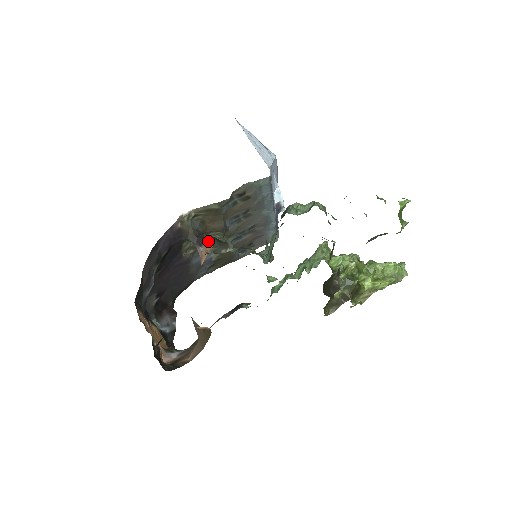
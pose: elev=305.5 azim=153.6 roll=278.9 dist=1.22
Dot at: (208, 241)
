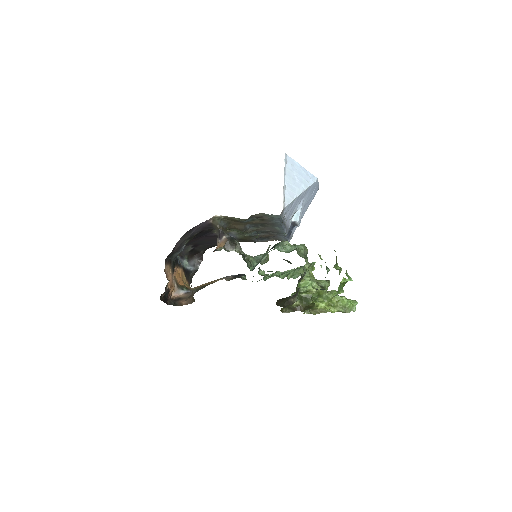
Dot at: (225, 238)
